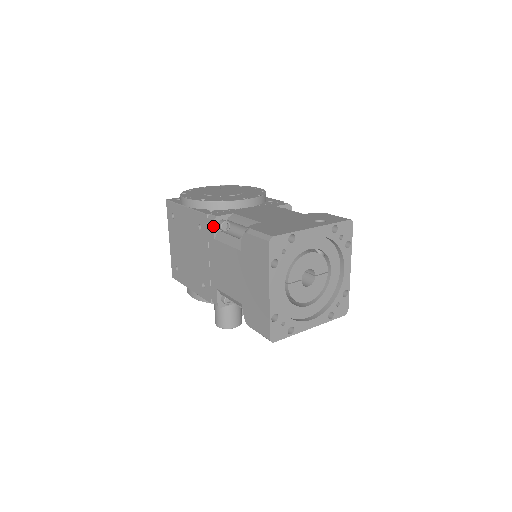
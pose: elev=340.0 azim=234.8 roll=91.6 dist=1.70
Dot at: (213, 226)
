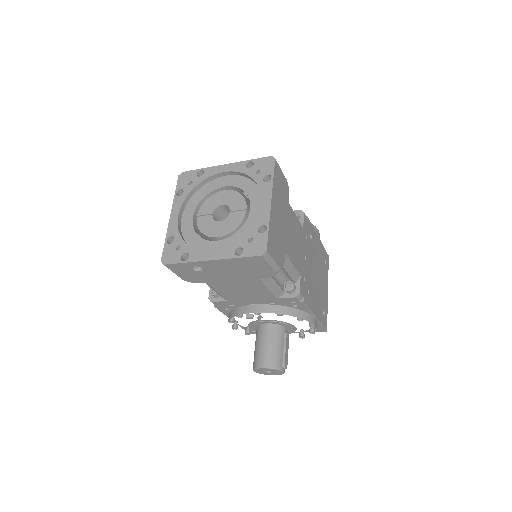
Dot at: occluded
